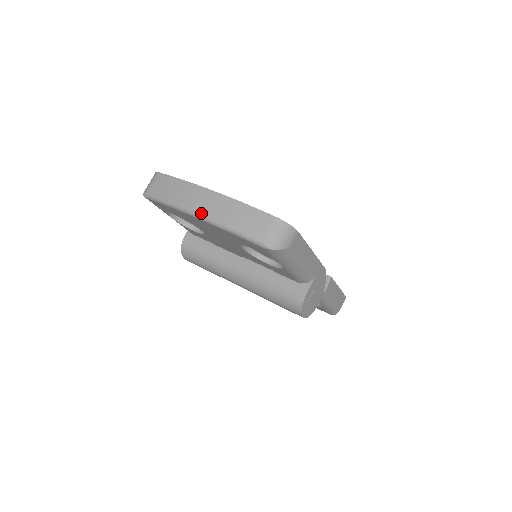
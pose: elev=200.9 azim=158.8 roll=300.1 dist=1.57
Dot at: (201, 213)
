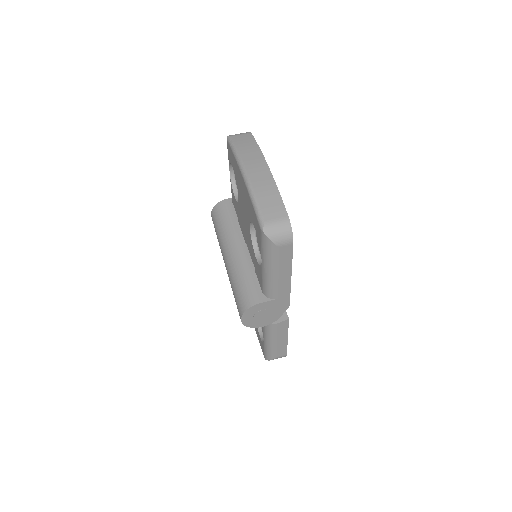
Dot at: (247, 173)
